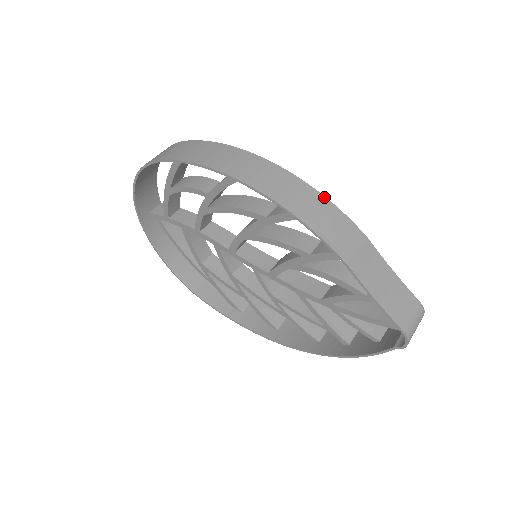
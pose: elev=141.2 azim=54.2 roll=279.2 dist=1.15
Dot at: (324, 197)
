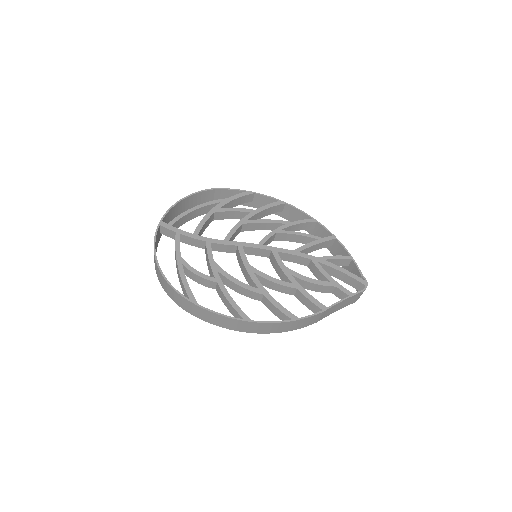
Dot at: (293, 321)
